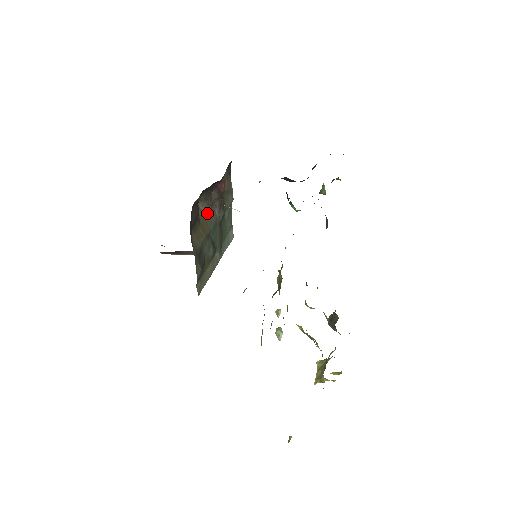
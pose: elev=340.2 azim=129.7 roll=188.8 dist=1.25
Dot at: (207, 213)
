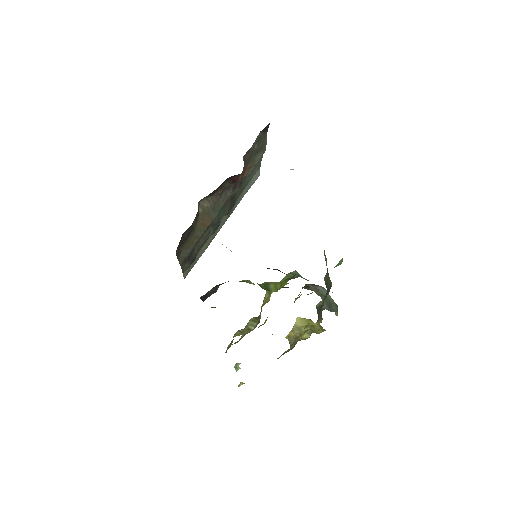
Dot at: (213, 204)
